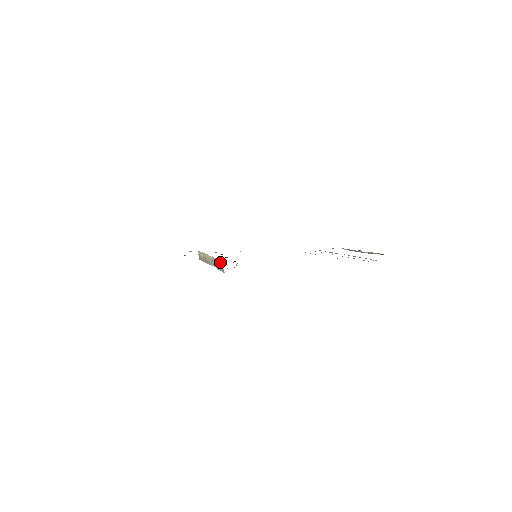
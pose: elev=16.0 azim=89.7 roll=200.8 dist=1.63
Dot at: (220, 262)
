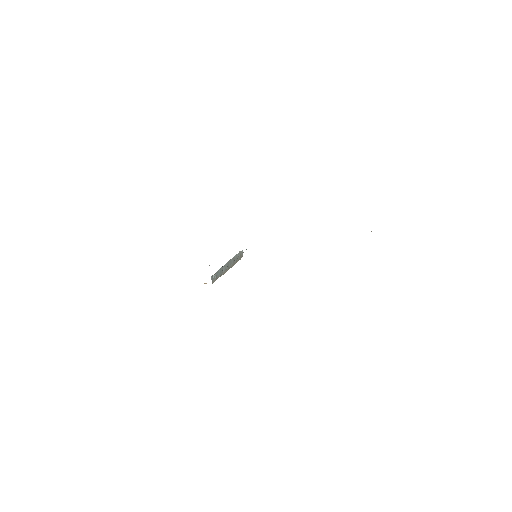
Dot at: occluded
